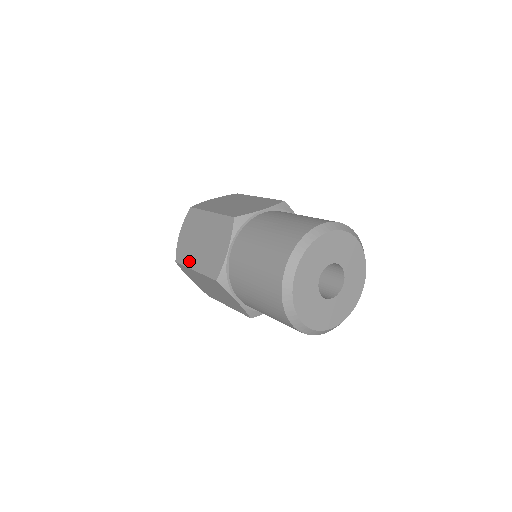
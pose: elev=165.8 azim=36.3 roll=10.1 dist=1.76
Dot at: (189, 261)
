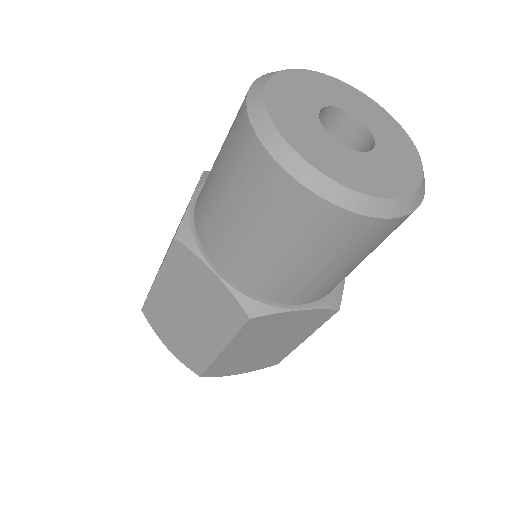
Dot at: occluded
